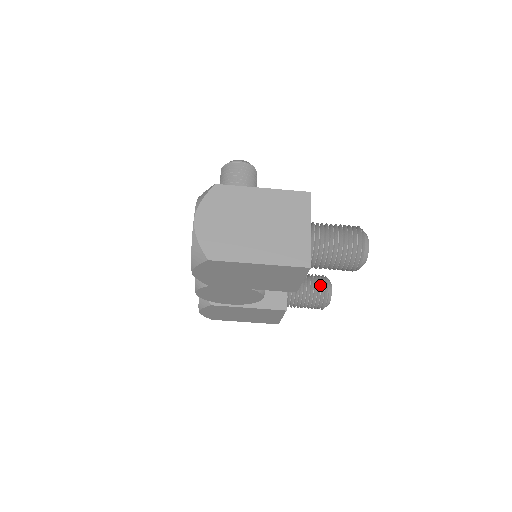
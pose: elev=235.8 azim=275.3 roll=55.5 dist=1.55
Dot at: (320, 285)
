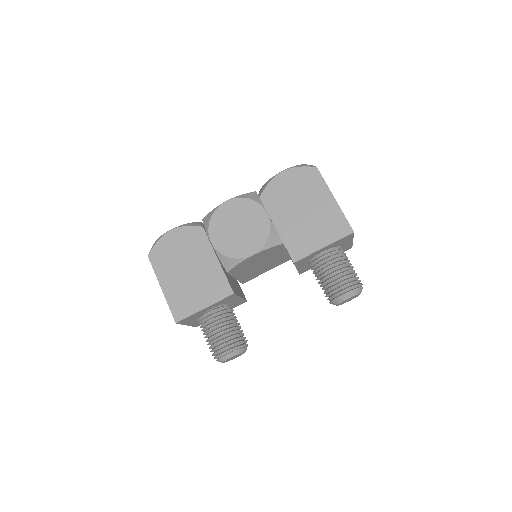
Dot at: occluded
